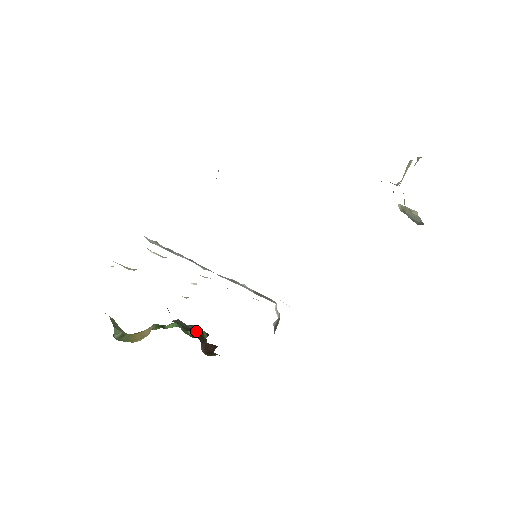
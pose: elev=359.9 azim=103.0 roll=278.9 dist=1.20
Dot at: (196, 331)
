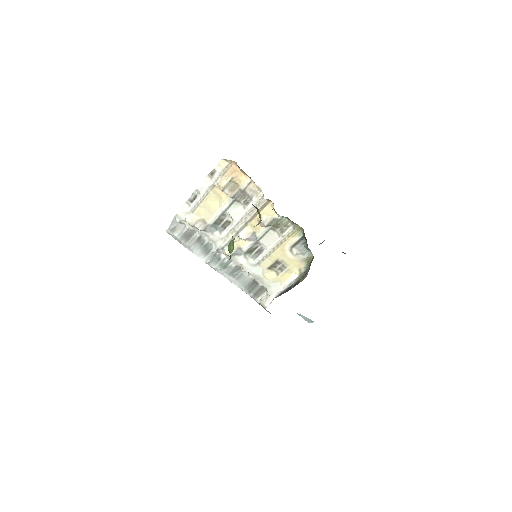
Dot at: occluded
